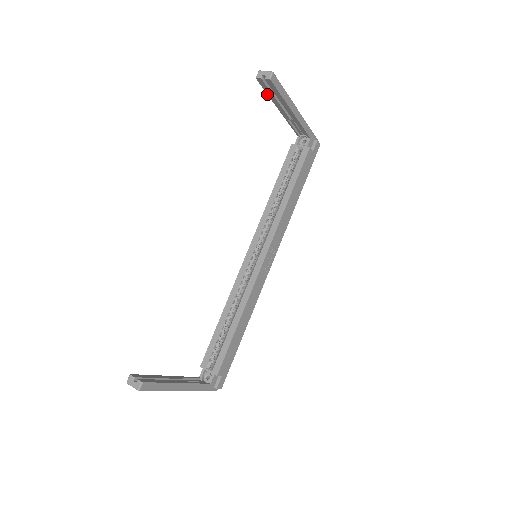
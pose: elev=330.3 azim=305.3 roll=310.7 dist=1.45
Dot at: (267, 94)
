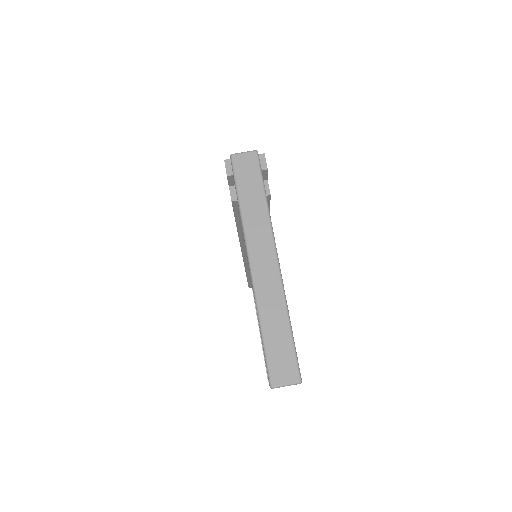
Dot at: occluded
